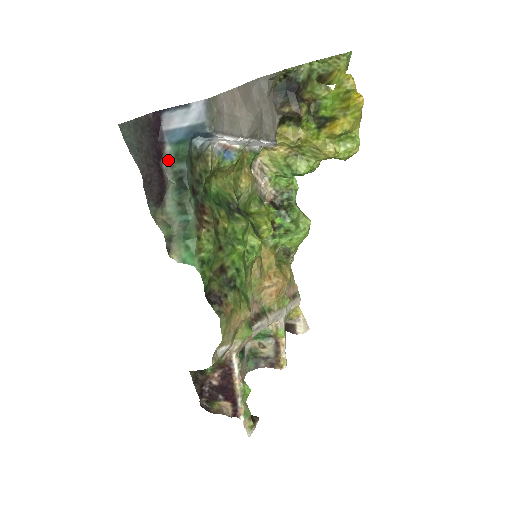
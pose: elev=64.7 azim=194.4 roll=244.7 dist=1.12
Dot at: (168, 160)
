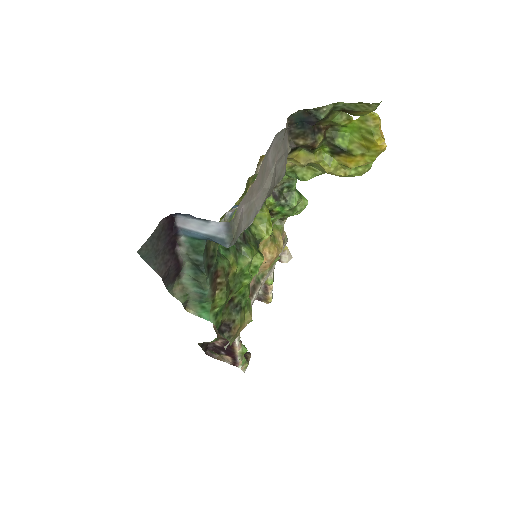
Dot at: (183, 247)
